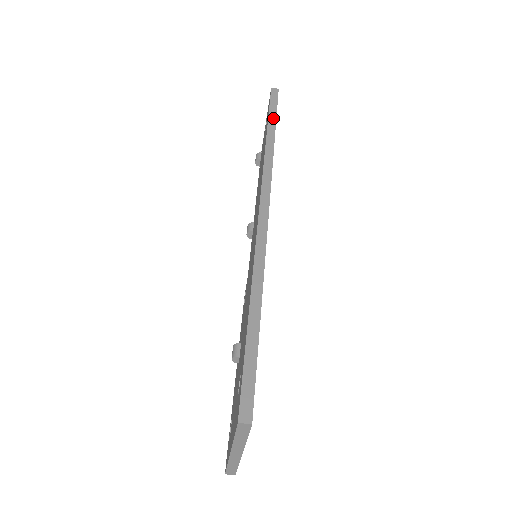
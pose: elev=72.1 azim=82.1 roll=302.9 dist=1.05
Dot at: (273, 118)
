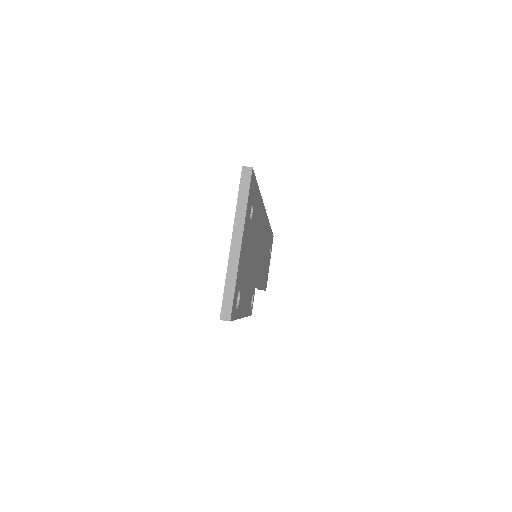
Dot at: occluded
